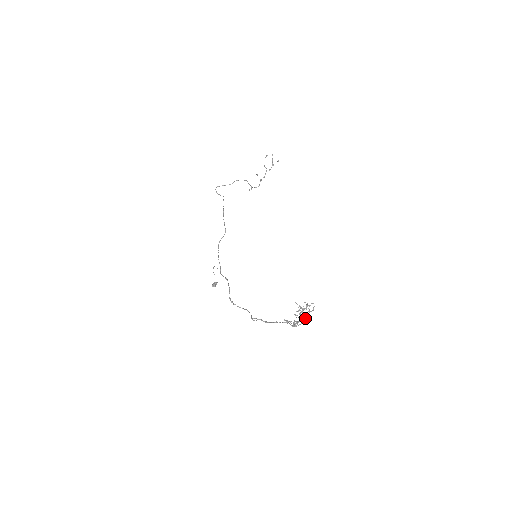
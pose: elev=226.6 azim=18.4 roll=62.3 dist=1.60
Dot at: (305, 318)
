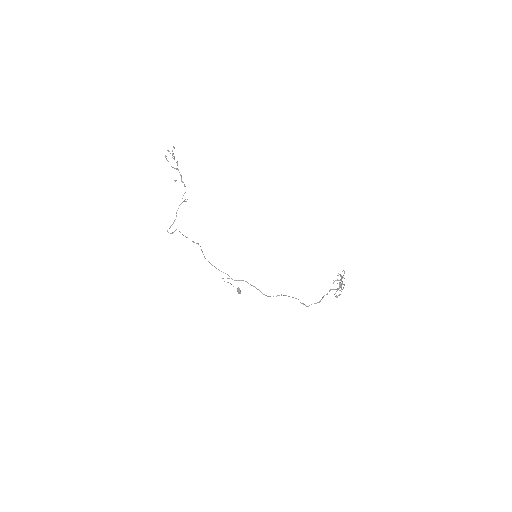
Dot at: occluded
